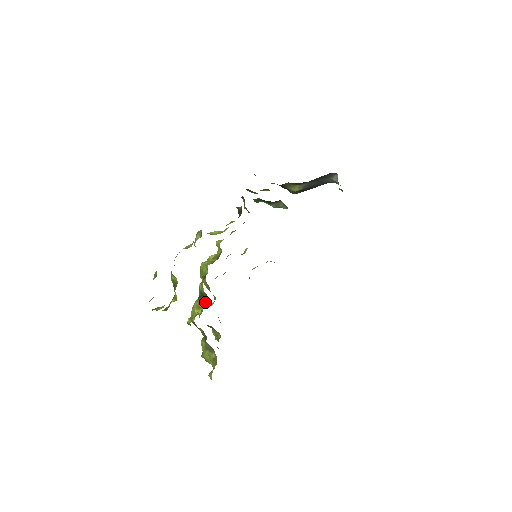
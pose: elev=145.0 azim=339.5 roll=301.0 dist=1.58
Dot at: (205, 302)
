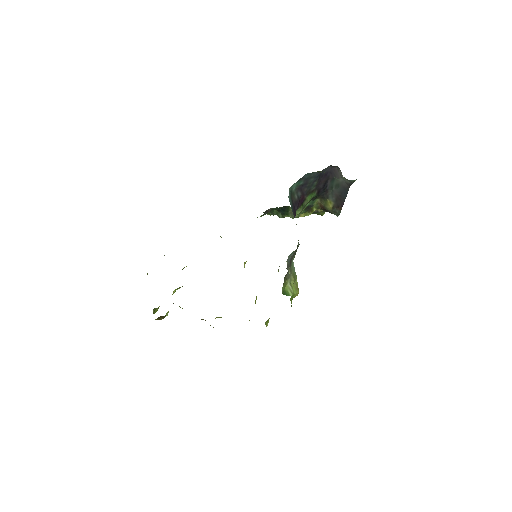
Dot at: occluded
